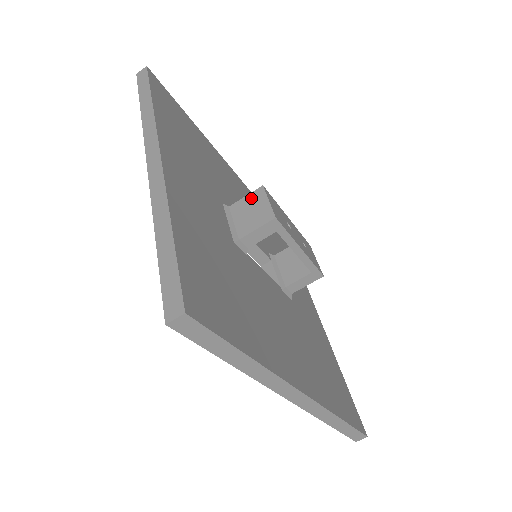
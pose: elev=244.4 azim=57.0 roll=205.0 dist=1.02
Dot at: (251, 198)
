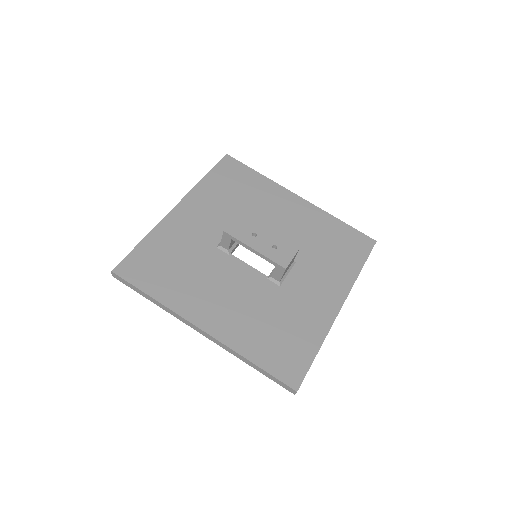
Dot at: occluded
